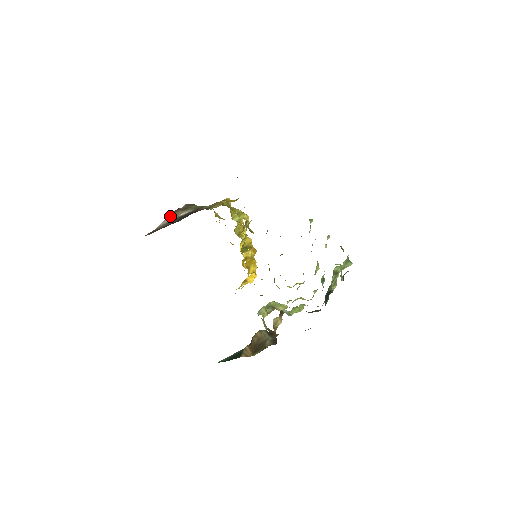
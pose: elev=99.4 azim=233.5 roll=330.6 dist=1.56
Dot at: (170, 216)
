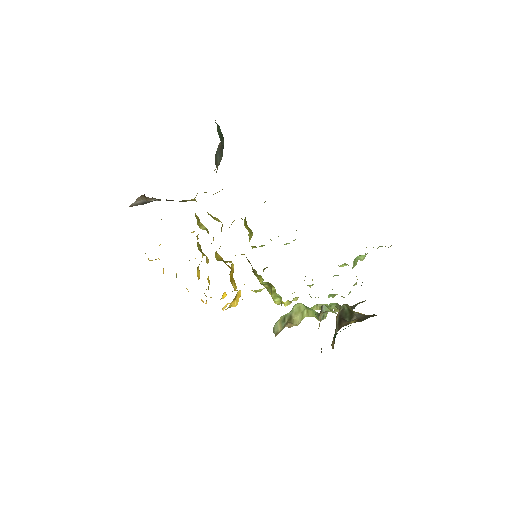
Dot at: (141, 198)
